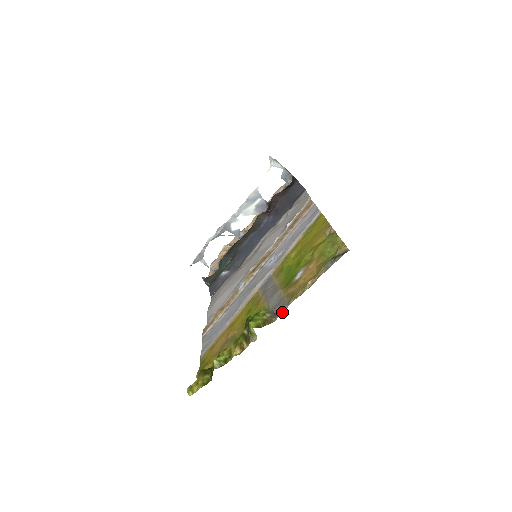
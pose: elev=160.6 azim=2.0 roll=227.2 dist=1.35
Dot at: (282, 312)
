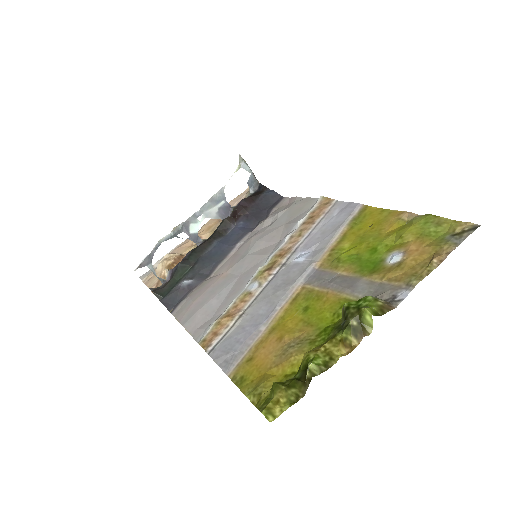
Dot at: (405, 296)
